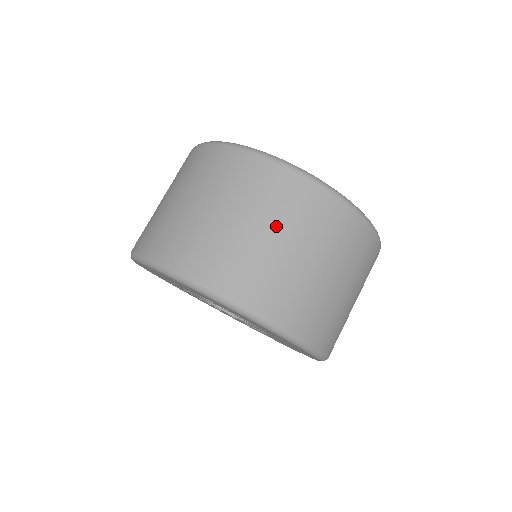
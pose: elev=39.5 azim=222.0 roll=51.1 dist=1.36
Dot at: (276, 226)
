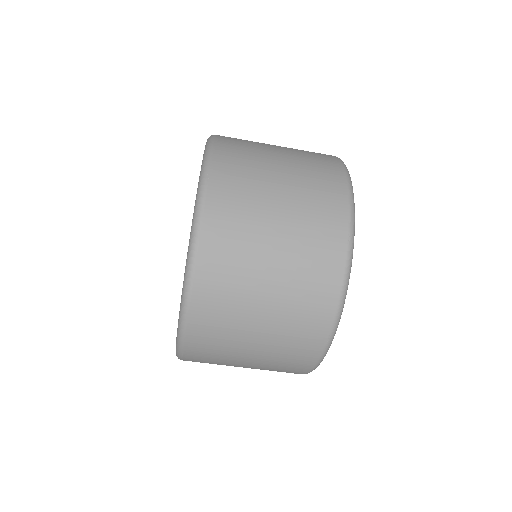
Dot at: (289, 234)
